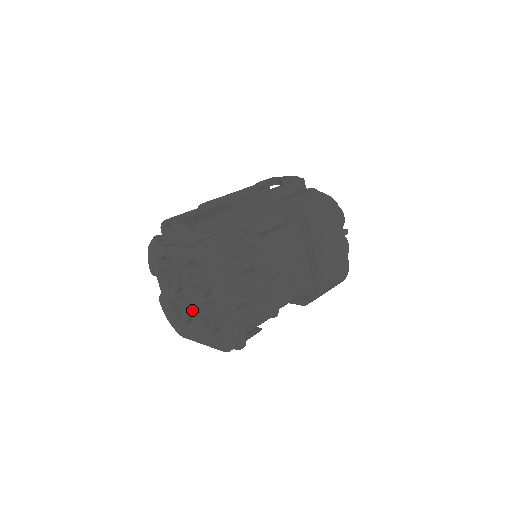
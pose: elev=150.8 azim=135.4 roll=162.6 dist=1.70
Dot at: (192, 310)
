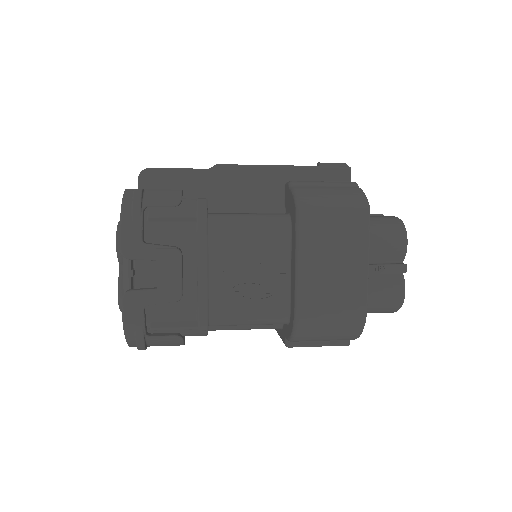
Dot at: occluded
